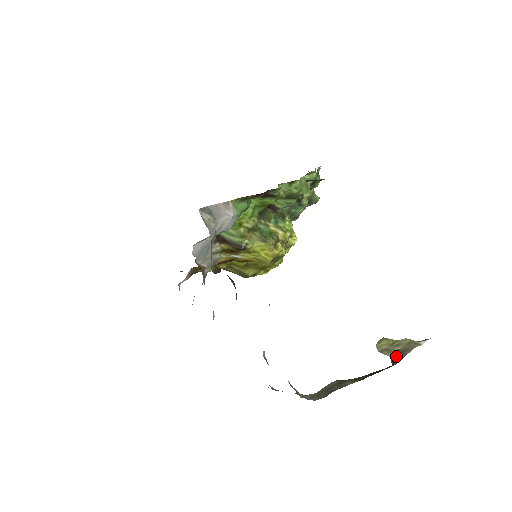
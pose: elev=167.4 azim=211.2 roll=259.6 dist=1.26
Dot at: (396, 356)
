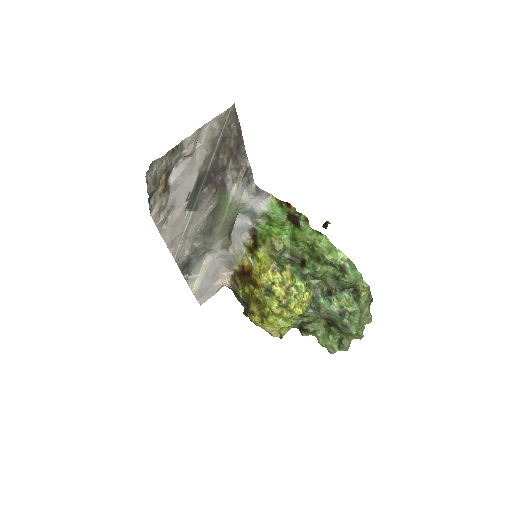
Dot at: occluded
